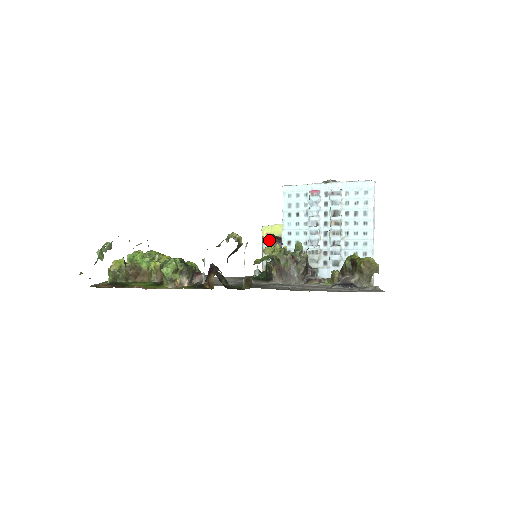
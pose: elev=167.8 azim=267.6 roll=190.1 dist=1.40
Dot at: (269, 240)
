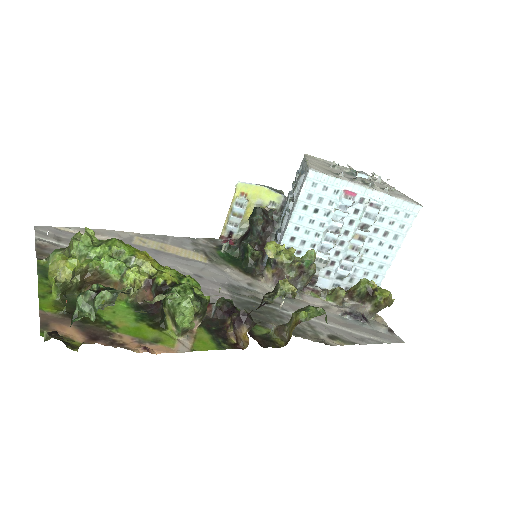
Dot at: (257, 217)
